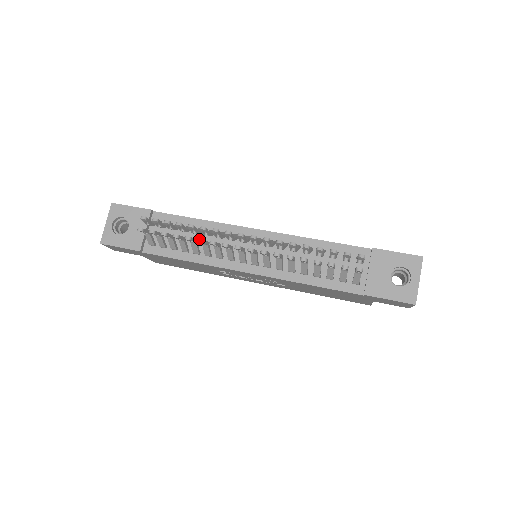
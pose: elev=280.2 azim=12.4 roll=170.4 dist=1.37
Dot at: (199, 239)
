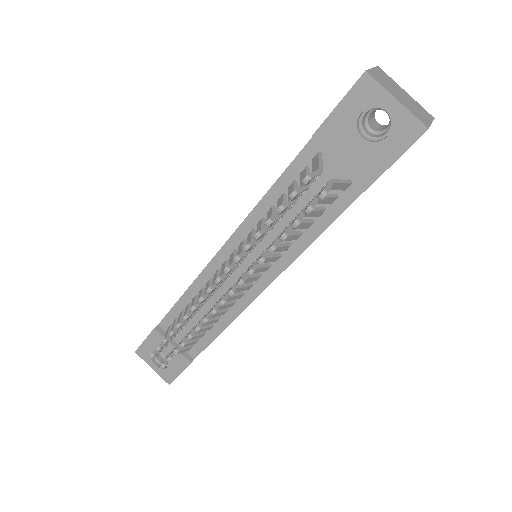
Dot at: (194, 330)
